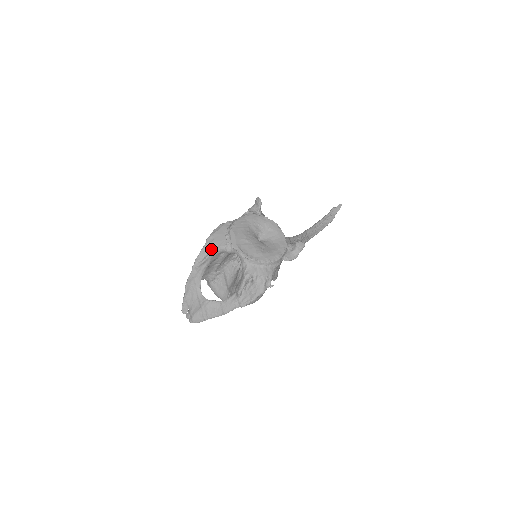
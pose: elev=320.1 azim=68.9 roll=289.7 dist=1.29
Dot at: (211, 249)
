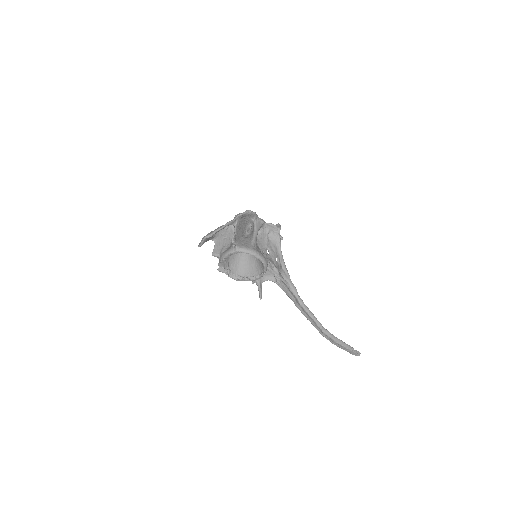
Dot at: occluded
